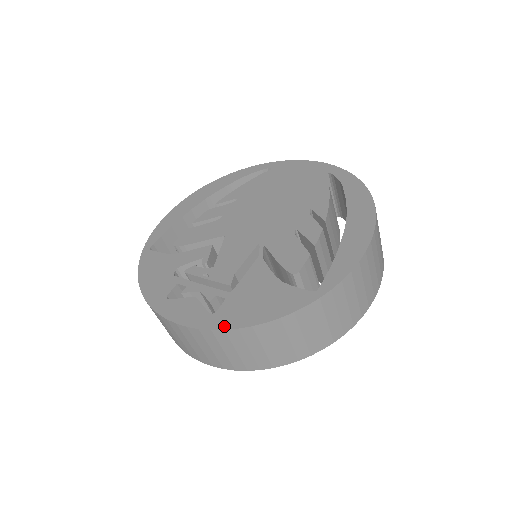
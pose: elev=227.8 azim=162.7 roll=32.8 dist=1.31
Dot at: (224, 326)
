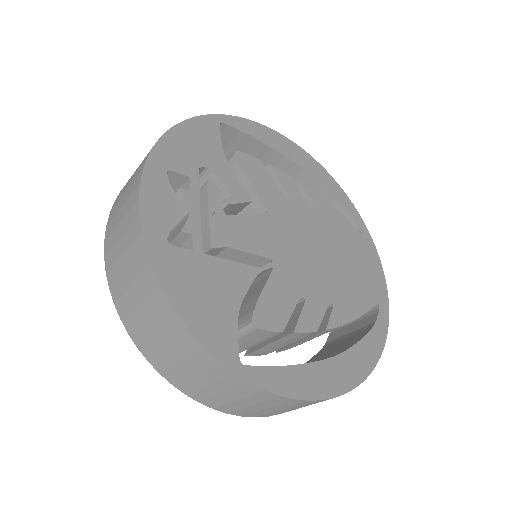
Dot at: (157, 265)
